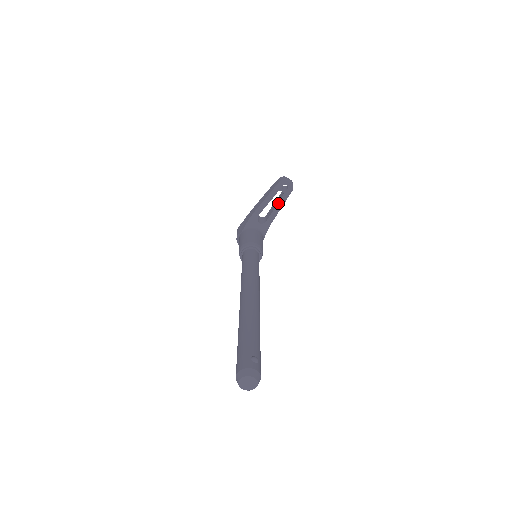
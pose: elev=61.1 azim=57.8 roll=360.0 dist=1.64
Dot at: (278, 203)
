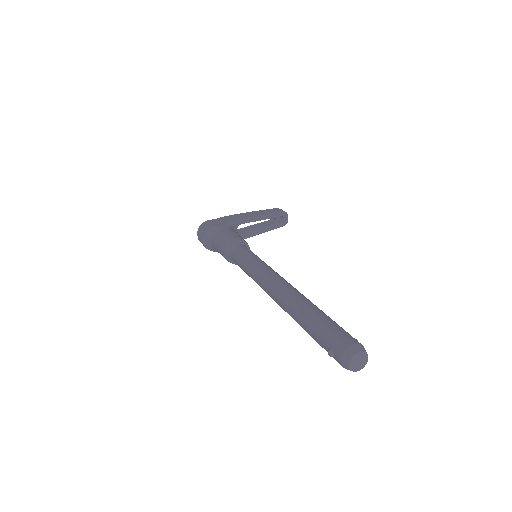
Dot at: (264, 227)
